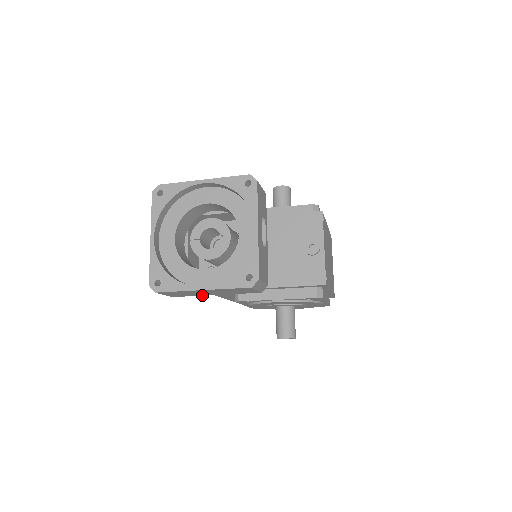
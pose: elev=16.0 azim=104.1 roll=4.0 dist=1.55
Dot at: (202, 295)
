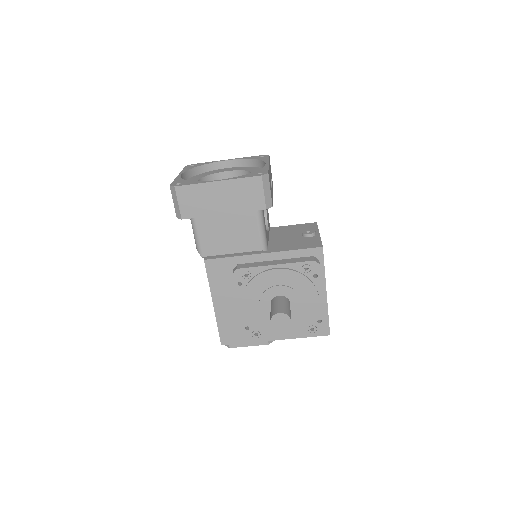
Dot at: (211, 215)
